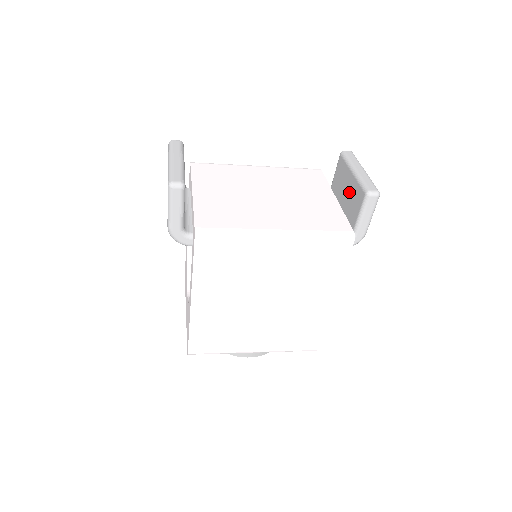
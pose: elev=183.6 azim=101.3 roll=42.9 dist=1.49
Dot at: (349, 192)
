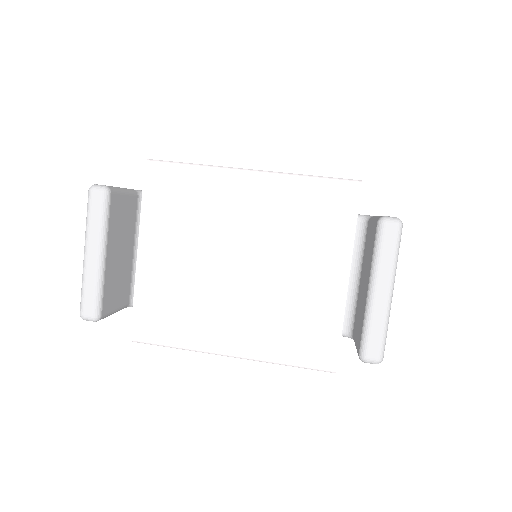
Dot at: (362, 297)
